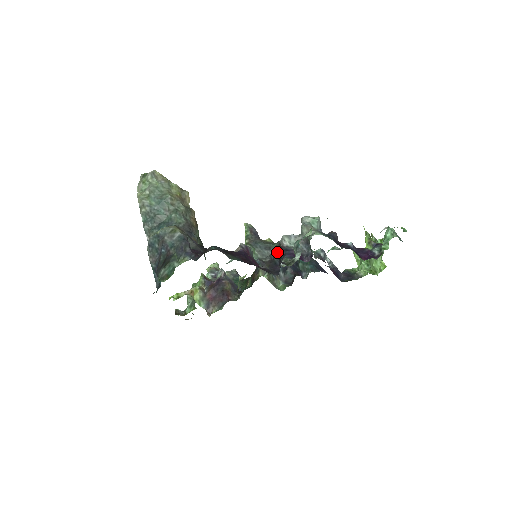
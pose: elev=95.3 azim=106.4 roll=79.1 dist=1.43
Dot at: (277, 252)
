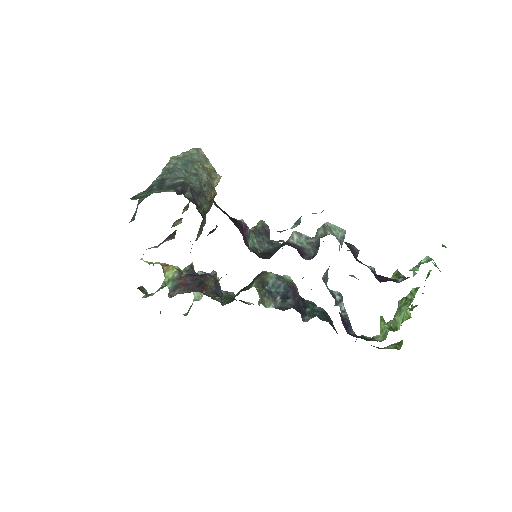
Dot at: (278, 247)
